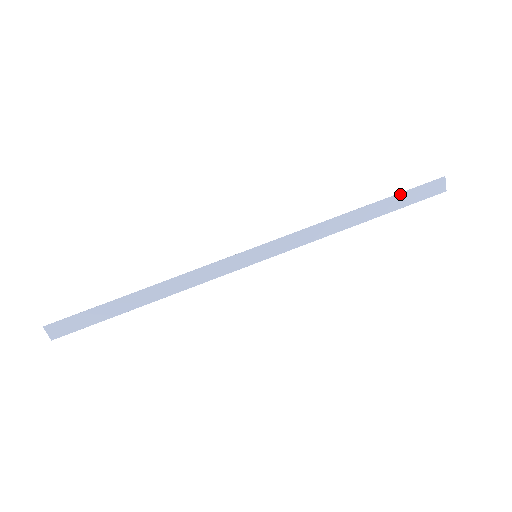
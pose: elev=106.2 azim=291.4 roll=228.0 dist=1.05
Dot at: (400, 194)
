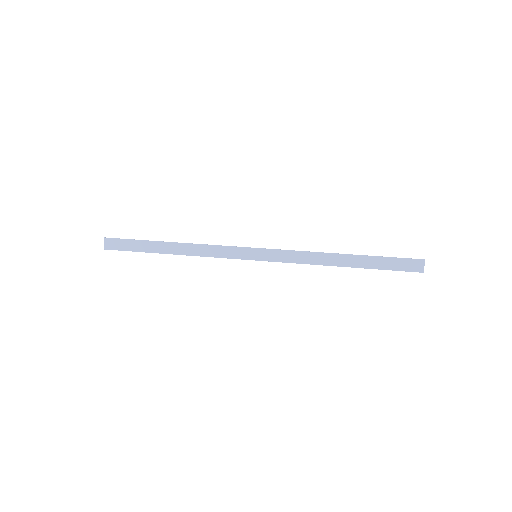
Dot at: (382, 257)
